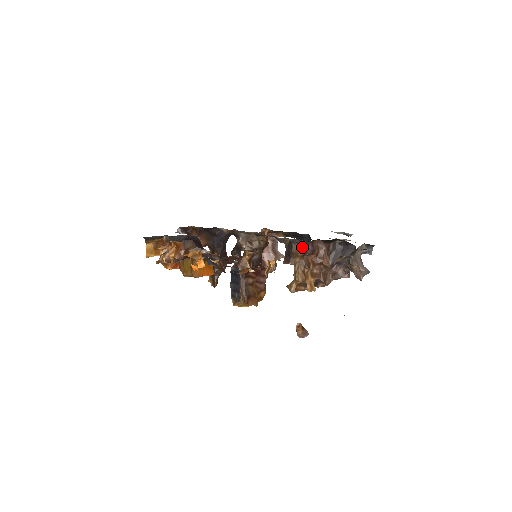
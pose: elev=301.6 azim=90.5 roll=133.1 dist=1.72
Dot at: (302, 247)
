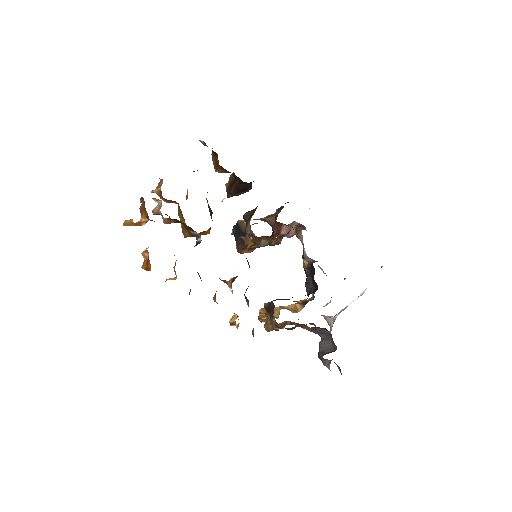
Dot at: (277, 330)
